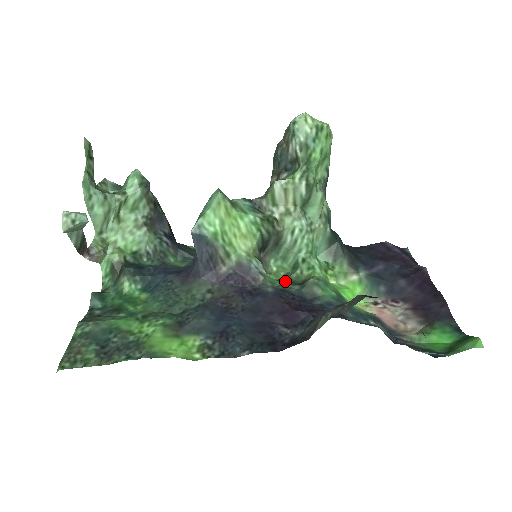
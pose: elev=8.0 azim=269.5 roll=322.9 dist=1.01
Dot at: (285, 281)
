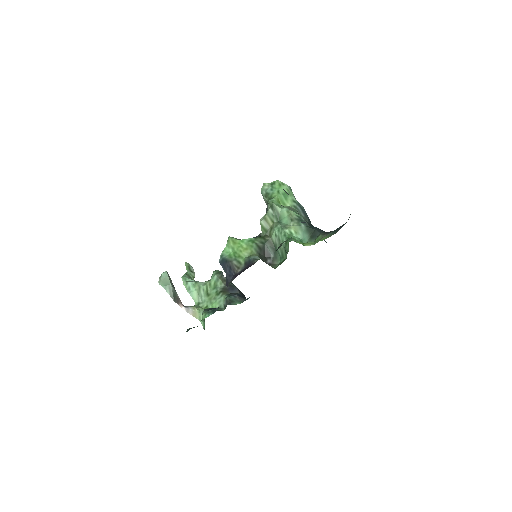
Dot at: occluded
